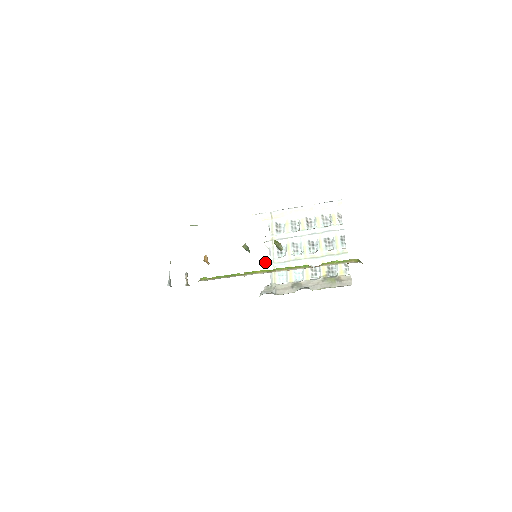
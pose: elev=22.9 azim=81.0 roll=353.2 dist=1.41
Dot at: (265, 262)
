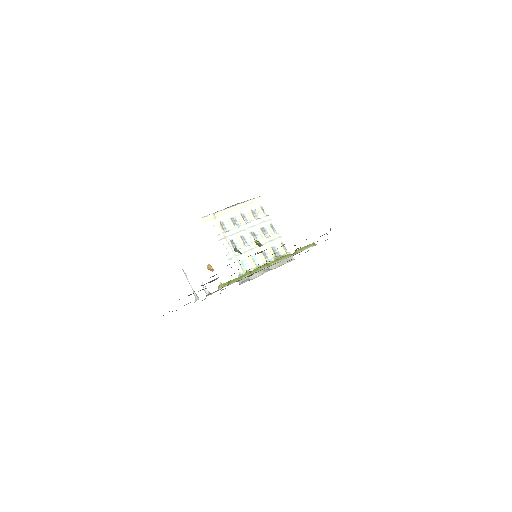
Dot at: (228, 257)
